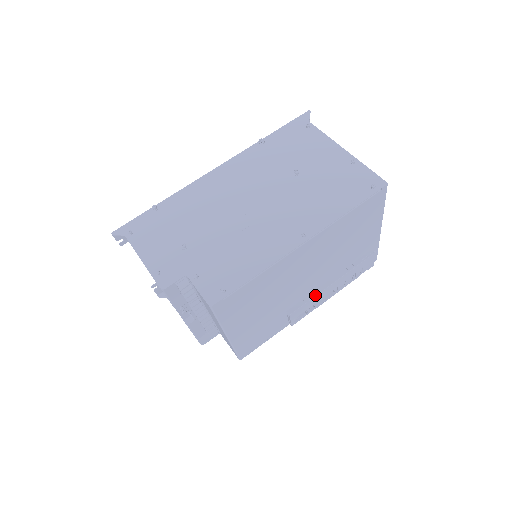
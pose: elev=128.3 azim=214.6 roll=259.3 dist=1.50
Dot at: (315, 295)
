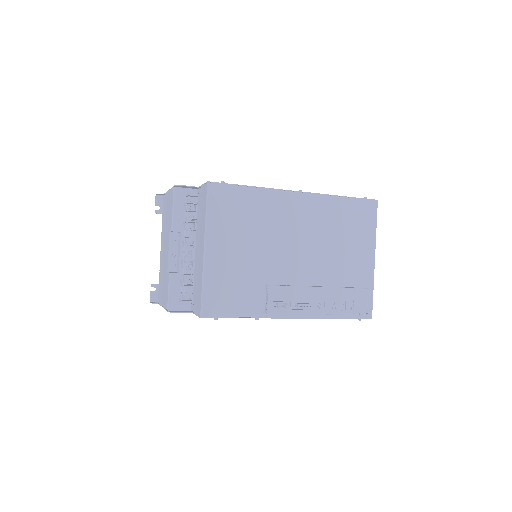
Dot at: (299, 286)
